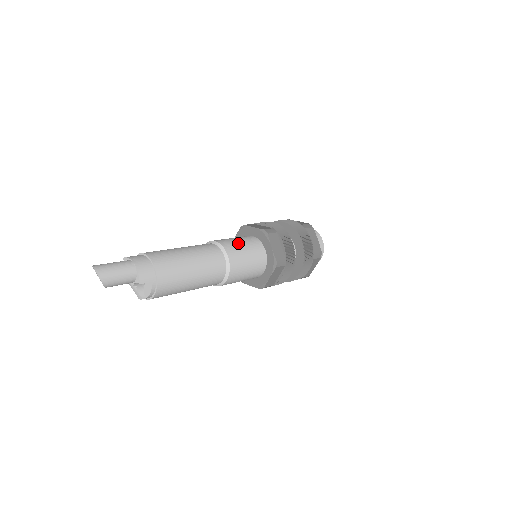
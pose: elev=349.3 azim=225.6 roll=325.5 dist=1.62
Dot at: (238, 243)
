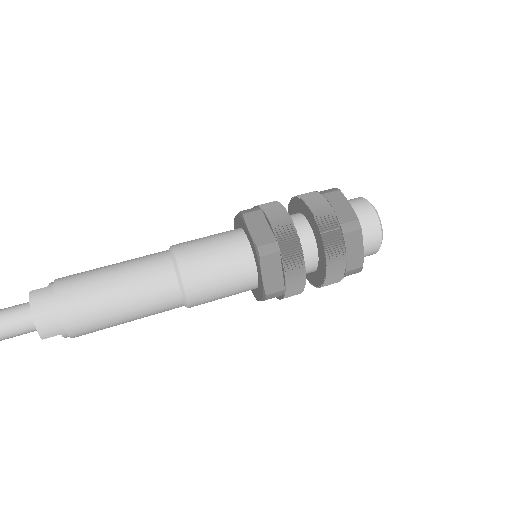
Dot at: (210, 264)
